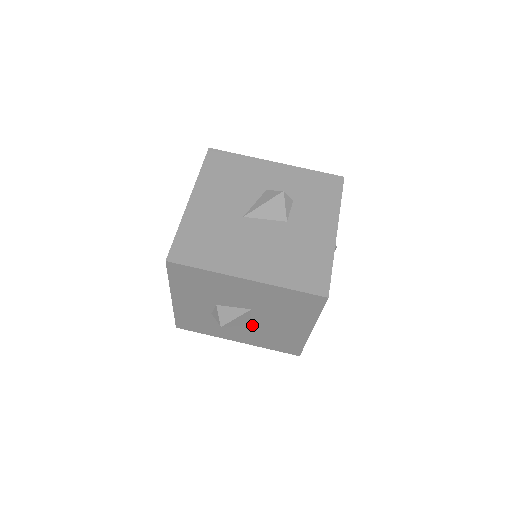
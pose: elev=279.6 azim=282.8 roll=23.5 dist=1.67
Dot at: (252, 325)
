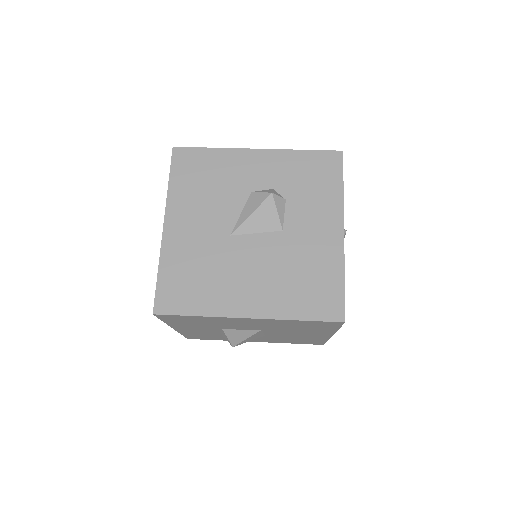
Dot at: (266, 335)
